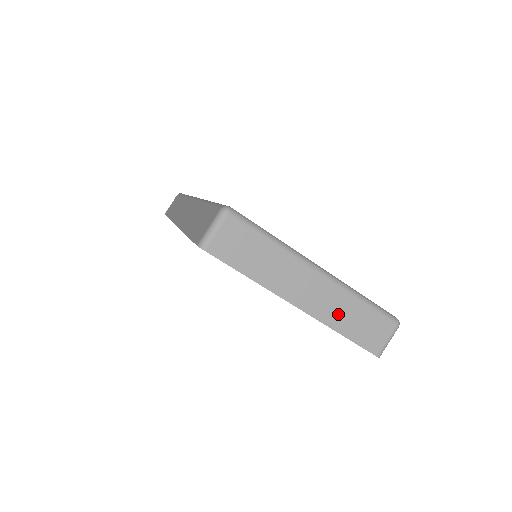
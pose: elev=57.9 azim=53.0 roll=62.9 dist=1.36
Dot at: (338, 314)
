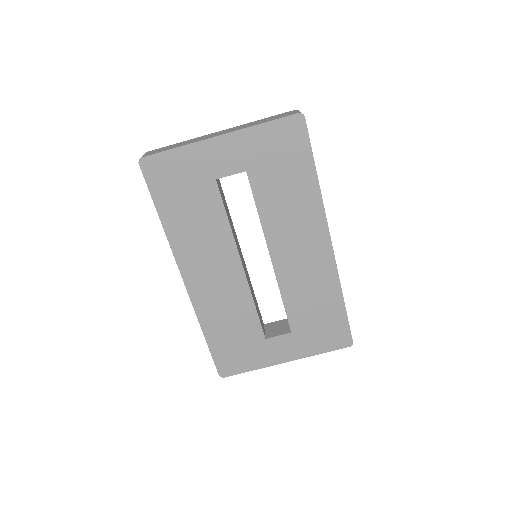
Dot at: (249, 125)
